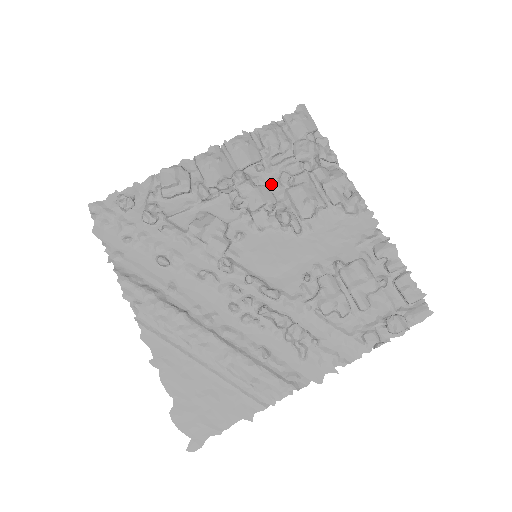
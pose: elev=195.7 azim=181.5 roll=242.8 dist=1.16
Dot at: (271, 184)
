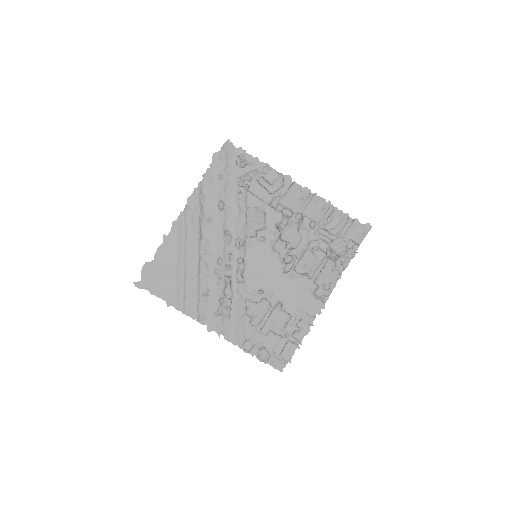
Dot at: (306, 238)
